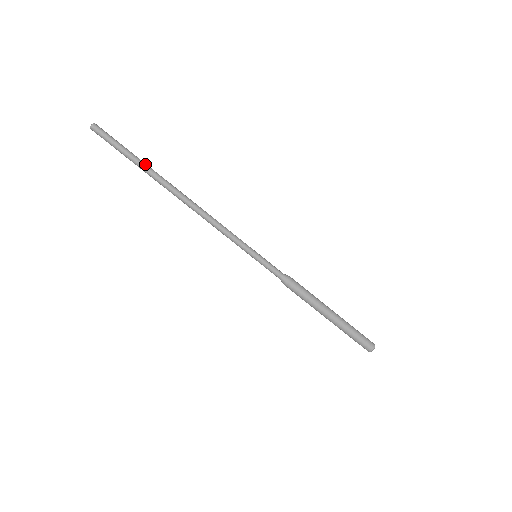
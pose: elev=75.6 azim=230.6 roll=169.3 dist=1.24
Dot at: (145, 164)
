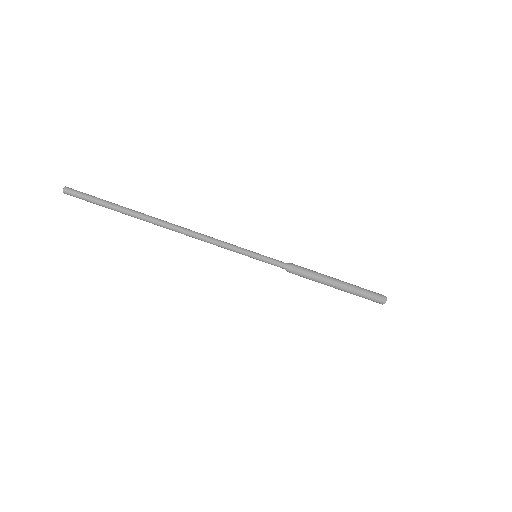
Dot at: (127, 208)
